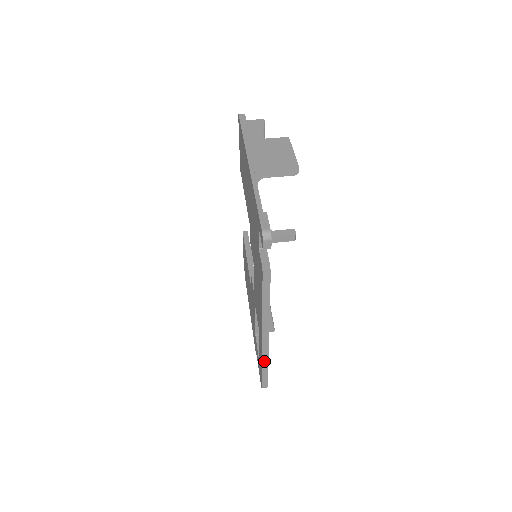
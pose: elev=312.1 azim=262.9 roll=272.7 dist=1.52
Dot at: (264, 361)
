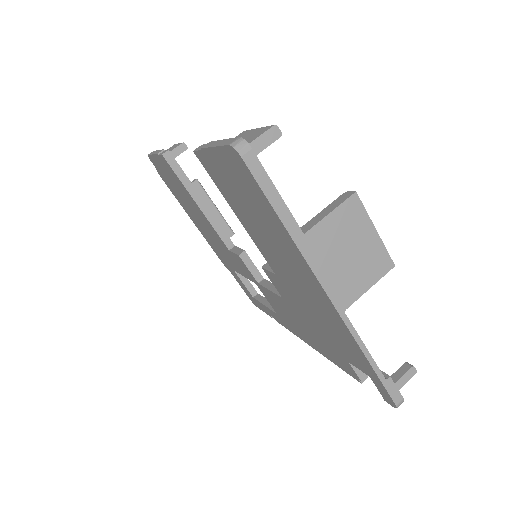
Dot at: occluded
